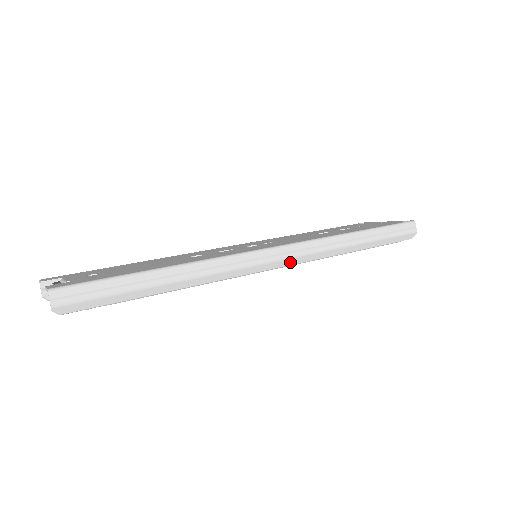
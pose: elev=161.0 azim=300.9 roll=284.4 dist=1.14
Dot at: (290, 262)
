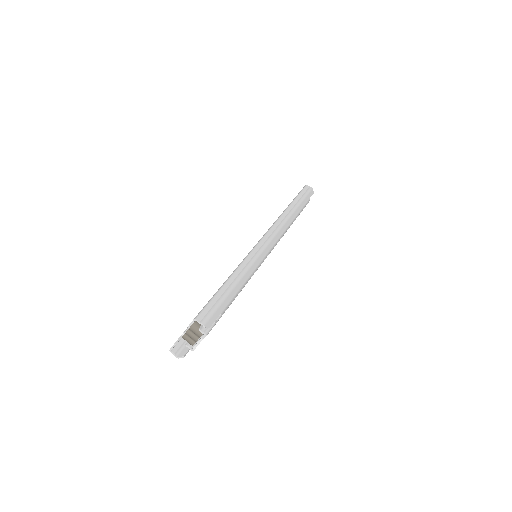
Dot at: (276, 238)
